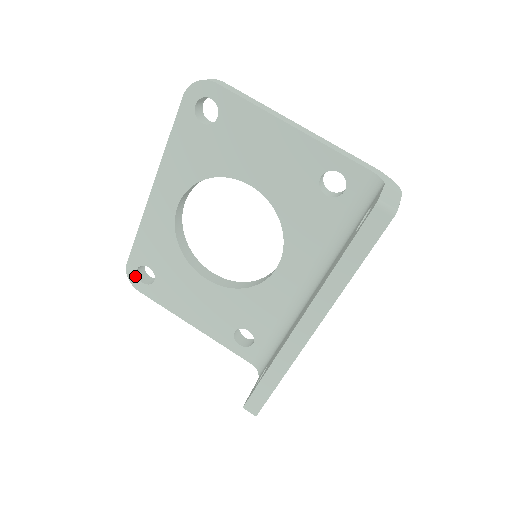
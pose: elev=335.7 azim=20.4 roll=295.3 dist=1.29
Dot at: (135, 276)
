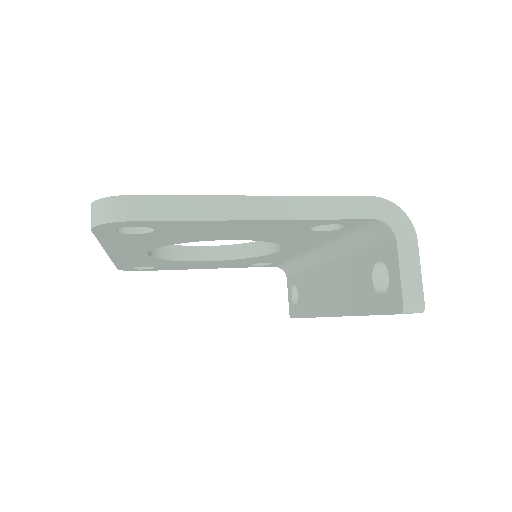
Dot at: occluded
